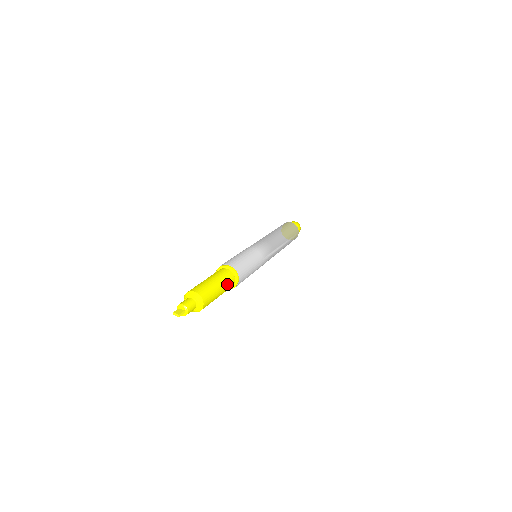
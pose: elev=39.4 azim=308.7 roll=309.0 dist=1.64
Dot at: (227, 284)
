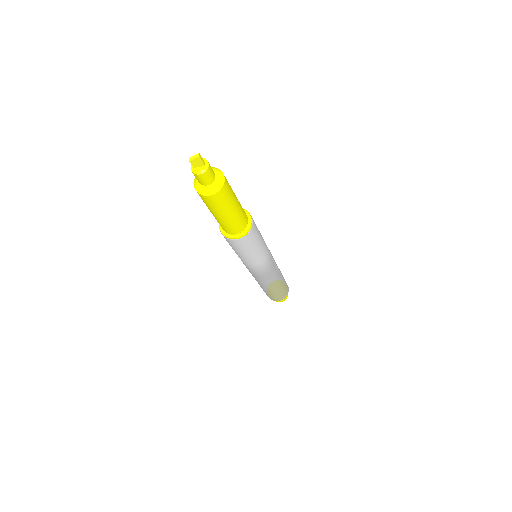
Dot at: (242, 209)
